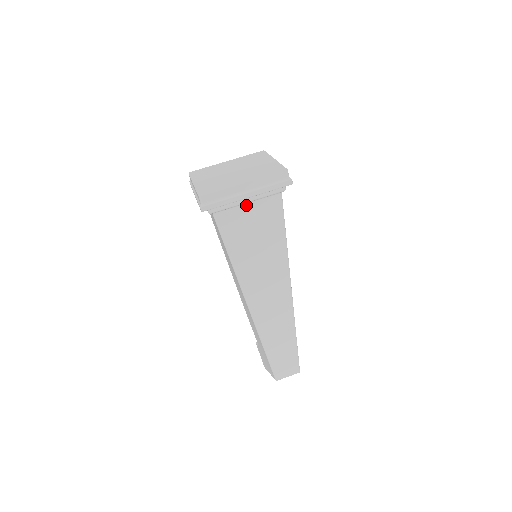
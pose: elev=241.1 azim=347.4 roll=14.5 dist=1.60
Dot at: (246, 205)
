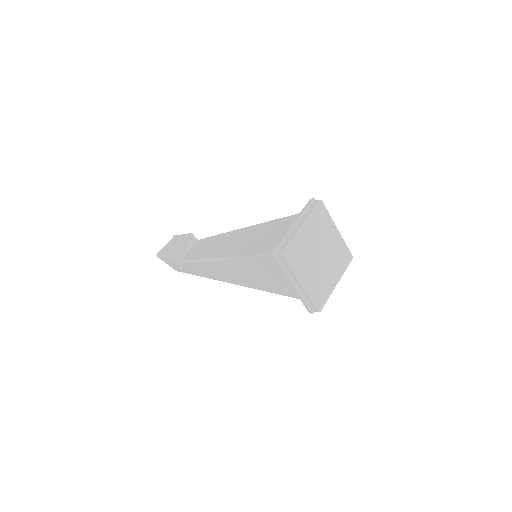
Dot at: occluded
